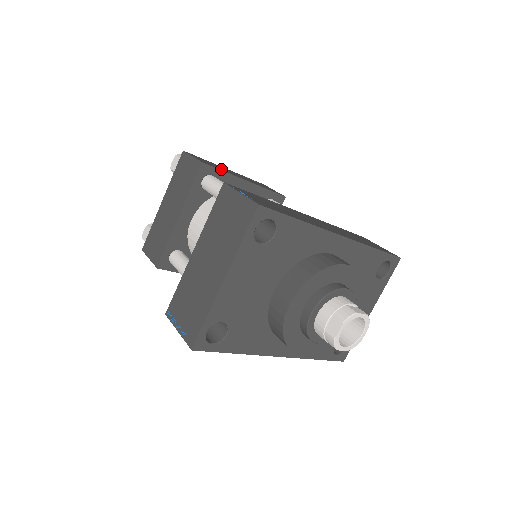
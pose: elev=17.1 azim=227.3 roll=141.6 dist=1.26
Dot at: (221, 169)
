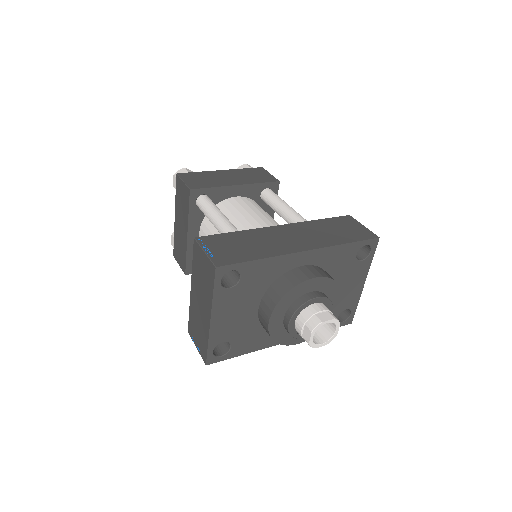
Dot at: (210, 184)
